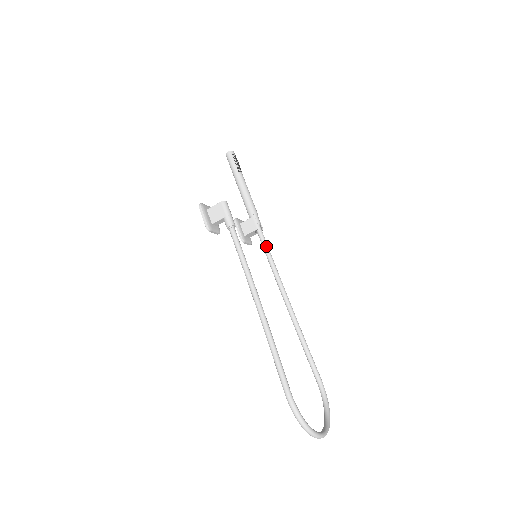
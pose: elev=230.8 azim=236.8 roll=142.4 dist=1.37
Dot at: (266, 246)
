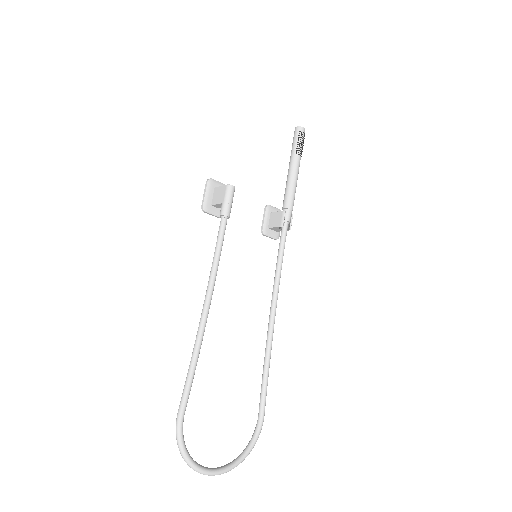
Dot at: (281, 249)
